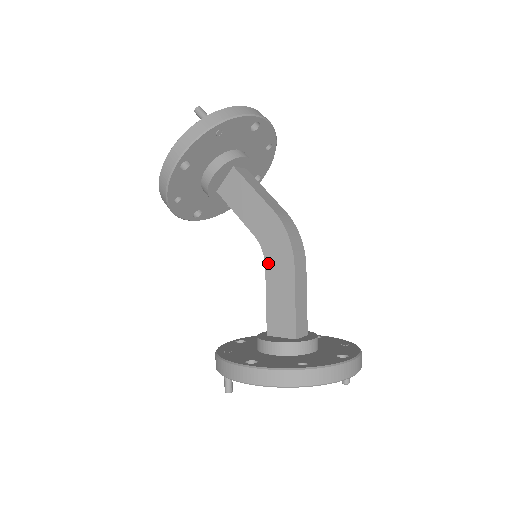
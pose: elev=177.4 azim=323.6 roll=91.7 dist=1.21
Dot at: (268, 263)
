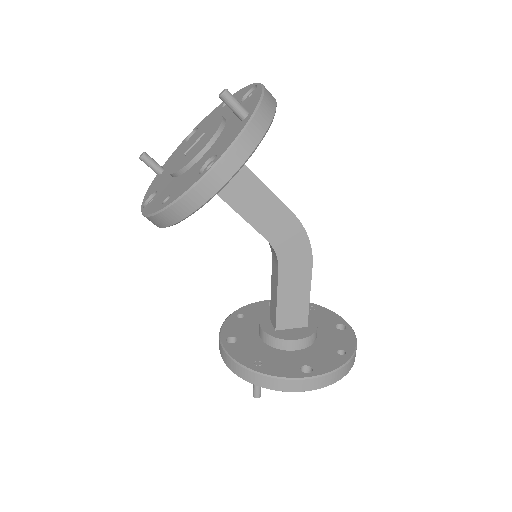
Dot at: (282, 265)
